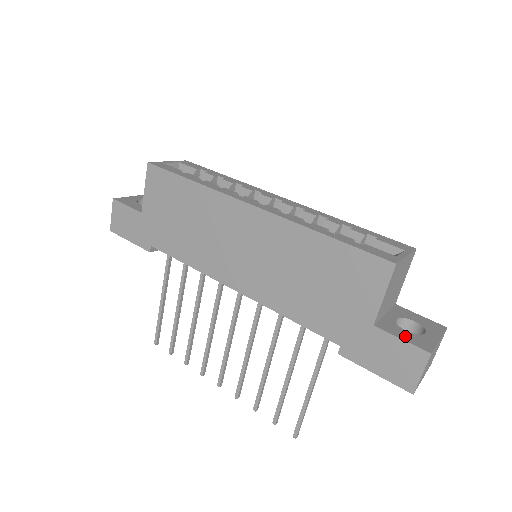
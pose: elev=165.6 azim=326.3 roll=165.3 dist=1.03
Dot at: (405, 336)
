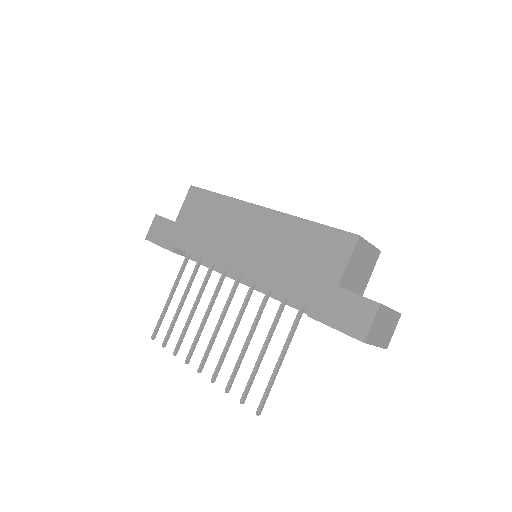
Dot at: (362, 296)
